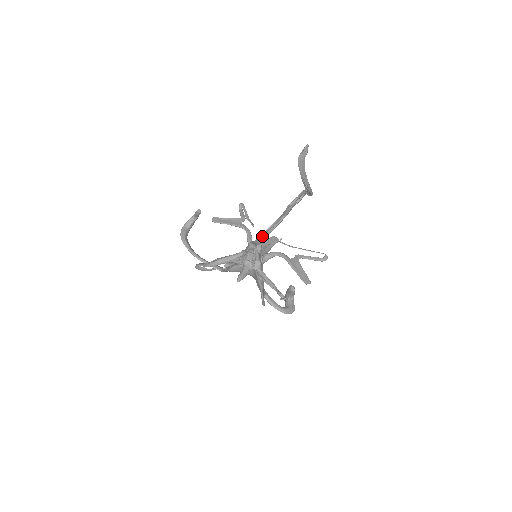
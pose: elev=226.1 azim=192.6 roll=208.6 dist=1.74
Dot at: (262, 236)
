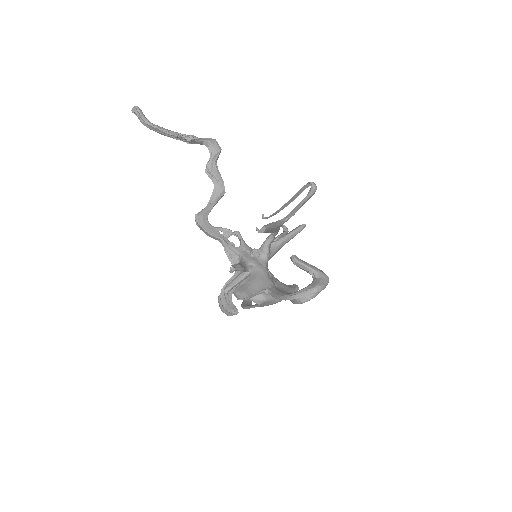
Dot at: (196, 221)
